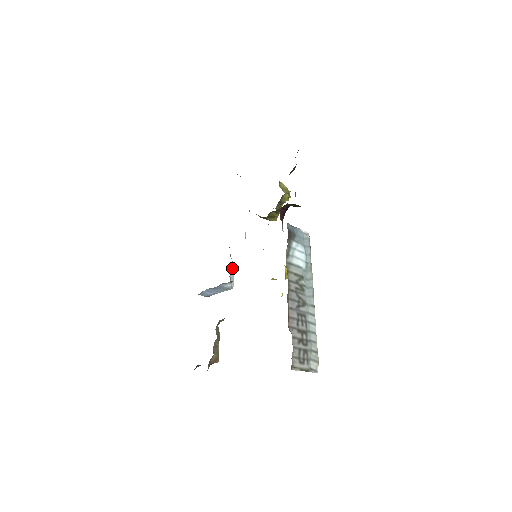
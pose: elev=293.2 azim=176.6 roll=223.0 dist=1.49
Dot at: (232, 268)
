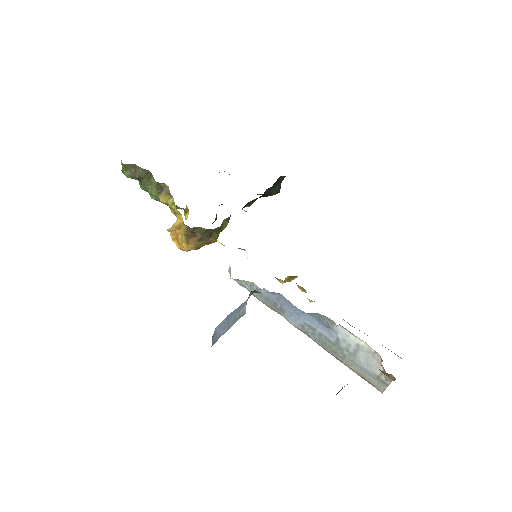
Dot at: occluded
